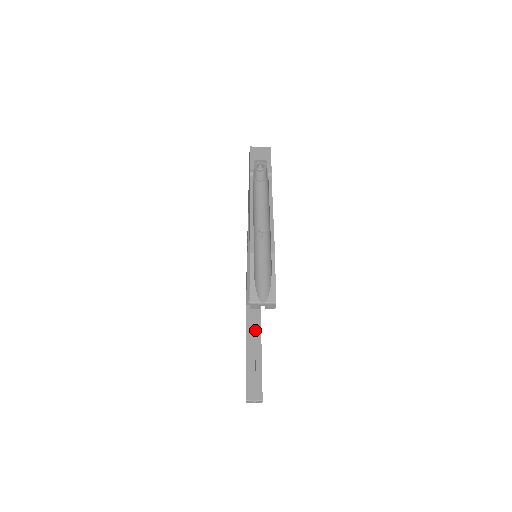
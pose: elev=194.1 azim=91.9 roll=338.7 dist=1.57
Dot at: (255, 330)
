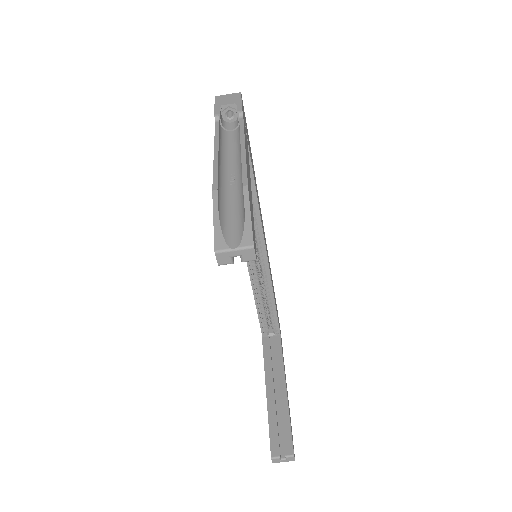
Dot at: (276, 364)
